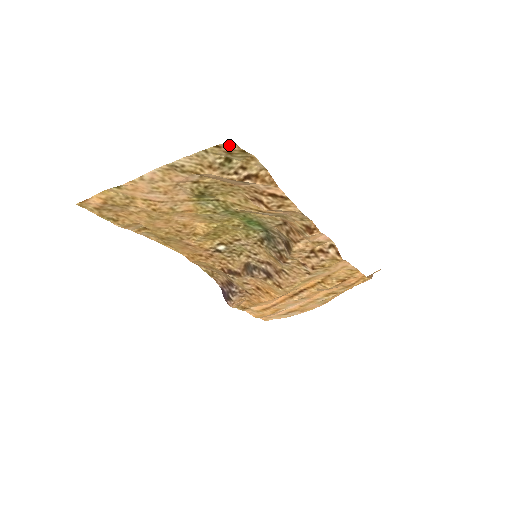
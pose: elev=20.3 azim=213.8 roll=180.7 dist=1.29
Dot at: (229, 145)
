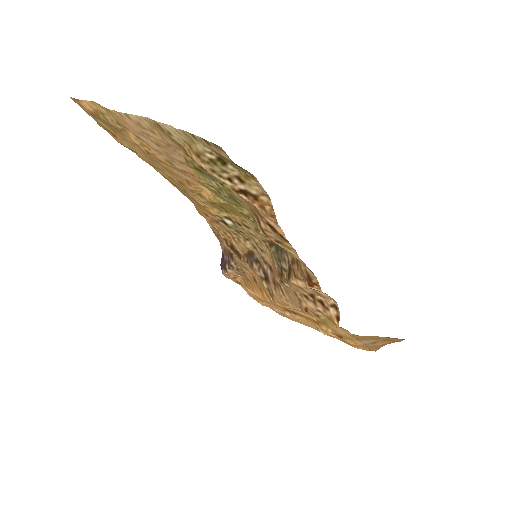
Dot at: (219, 149)
